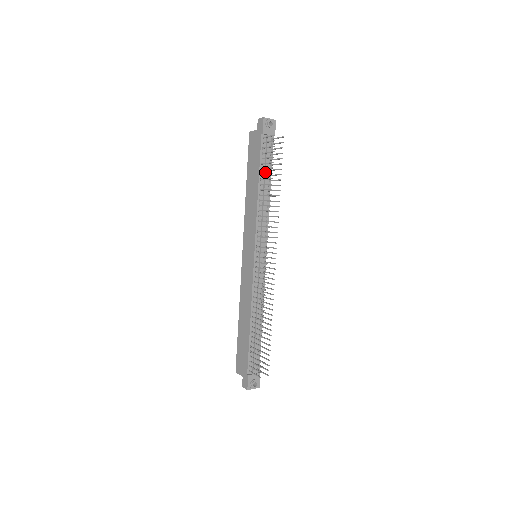
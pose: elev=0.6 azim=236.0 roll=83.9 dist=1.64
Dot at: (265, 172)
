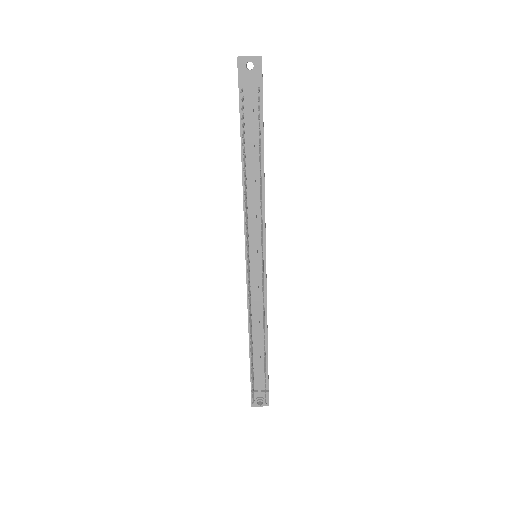
Dot at: (249, 144)
